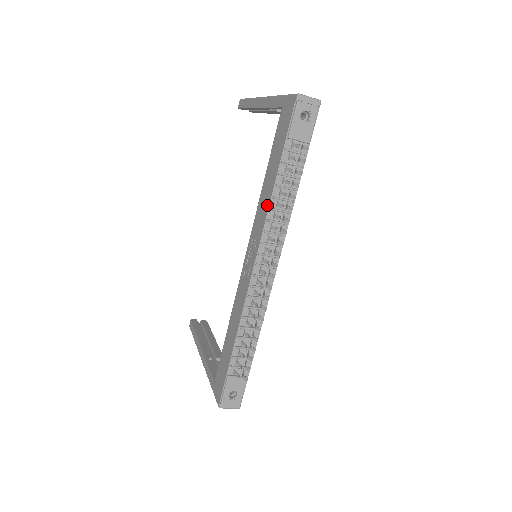
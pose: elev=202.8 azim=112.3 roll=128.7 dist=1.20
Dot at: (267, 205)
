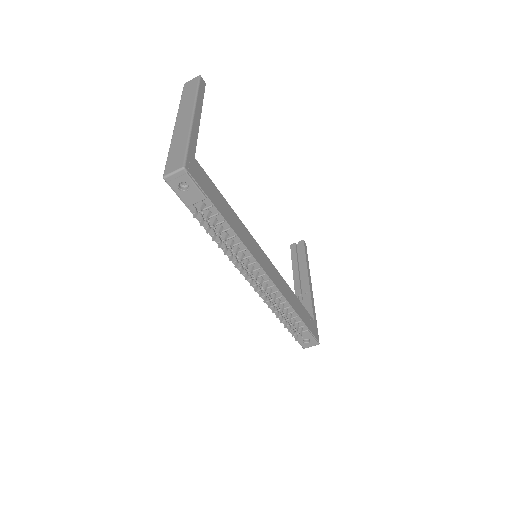
Dot at: occluded
